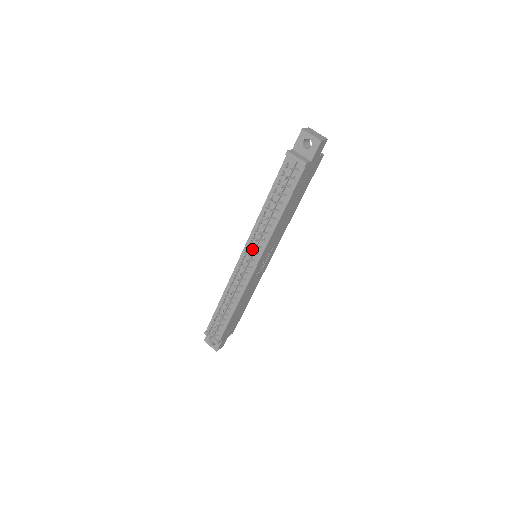
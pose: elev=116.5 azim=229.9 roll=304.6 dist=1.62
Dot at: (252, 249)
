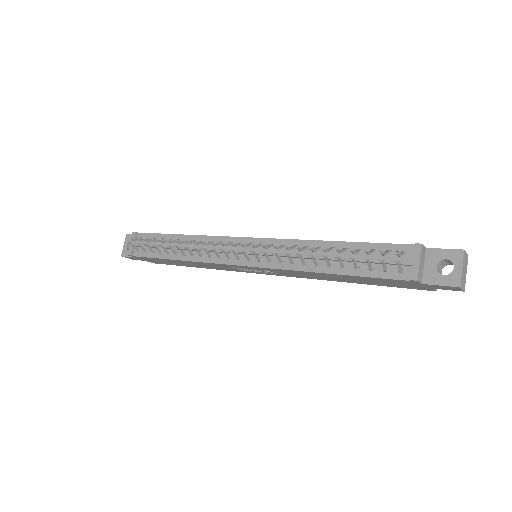
Dot at: (261, 251)
